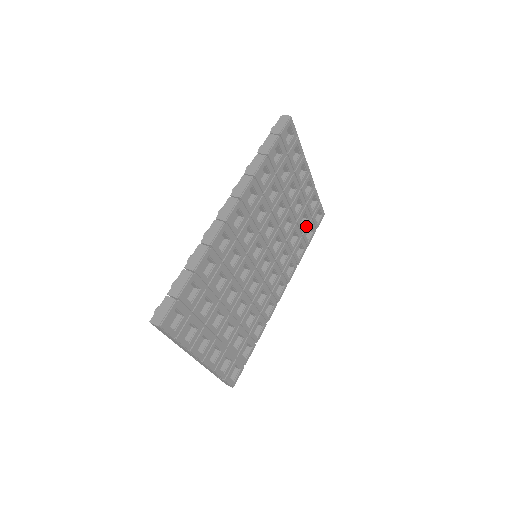
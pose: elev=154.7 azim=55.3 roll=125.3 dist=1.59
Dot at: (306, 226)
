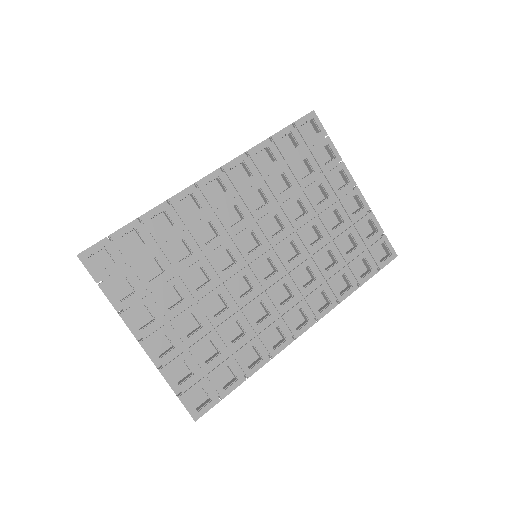
Dot at: (354, 255)
